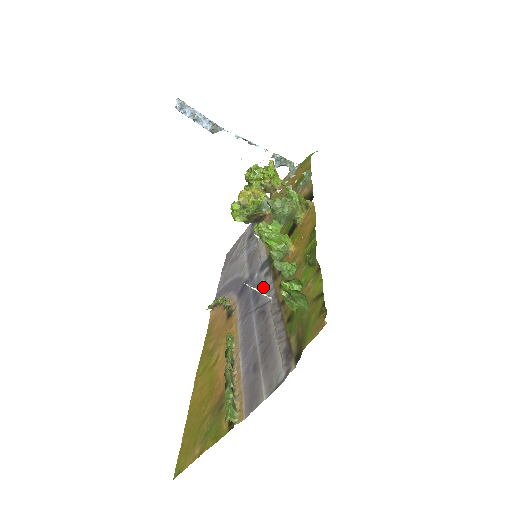
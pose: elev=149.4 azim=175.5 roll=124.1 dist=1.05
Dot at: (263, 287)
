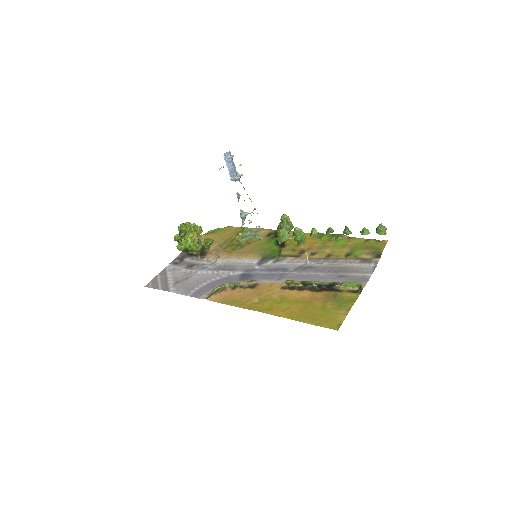
Dot at: (283, 265)
